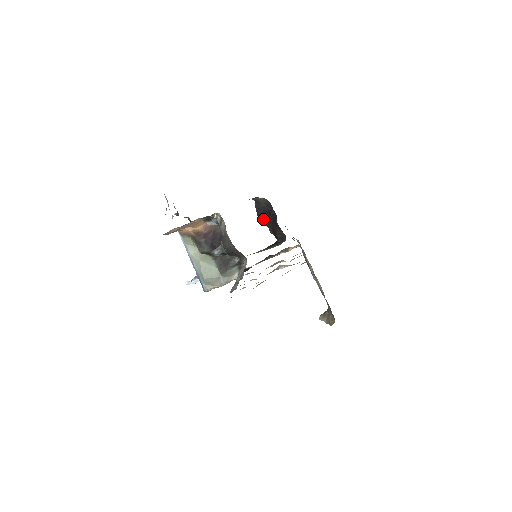
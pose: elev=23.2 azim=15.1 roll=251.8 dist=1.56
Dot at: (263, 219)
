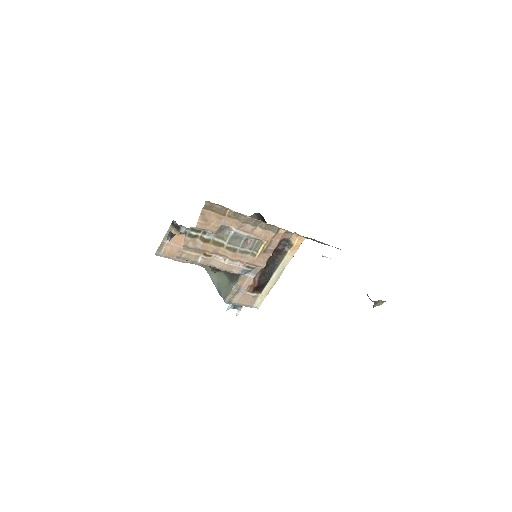
Dot at: occluded
